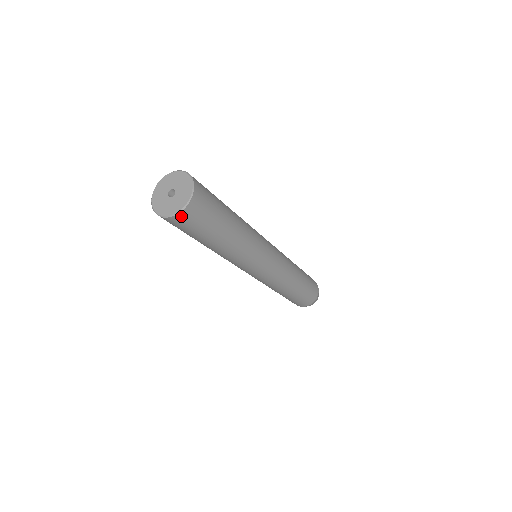
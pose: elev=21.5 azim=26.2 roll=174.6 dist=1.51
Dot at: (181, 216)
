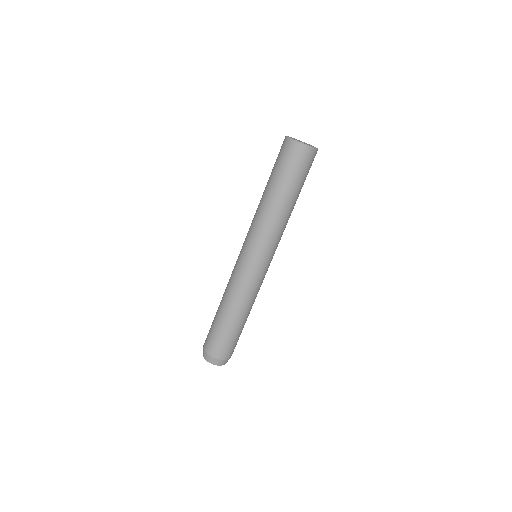
Dot at: (308, 150)
